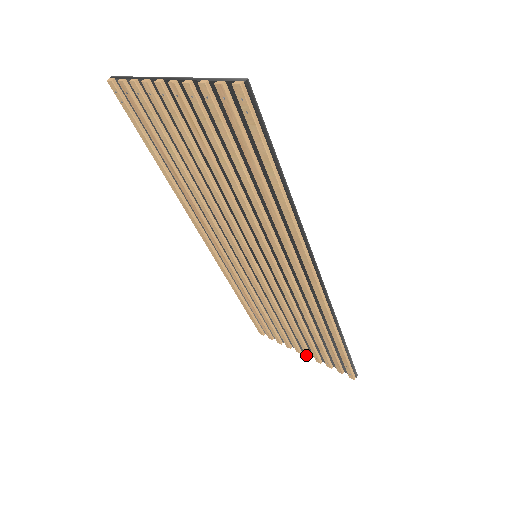
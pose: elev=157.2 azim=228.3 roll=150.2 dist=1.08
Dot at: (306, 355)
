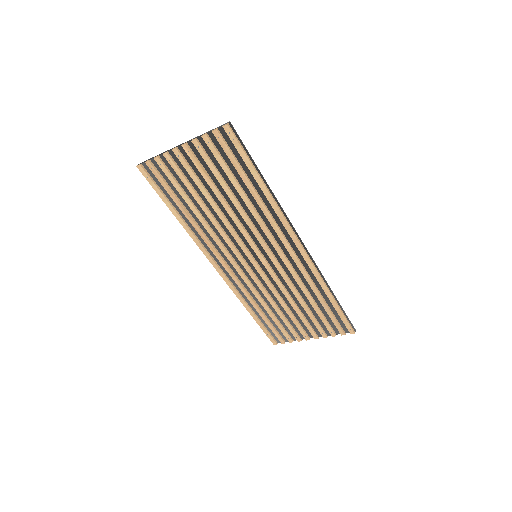
Dot at: (314, 337)
